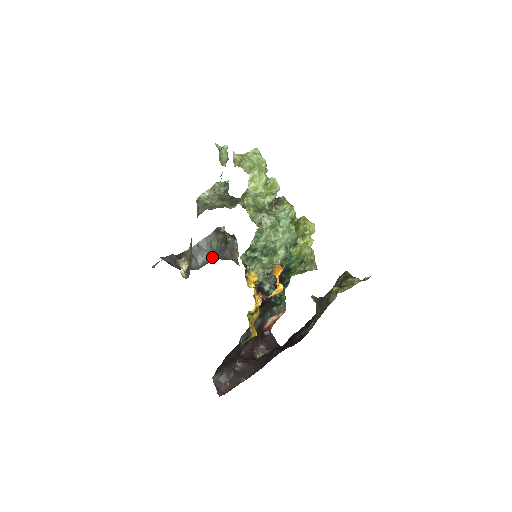
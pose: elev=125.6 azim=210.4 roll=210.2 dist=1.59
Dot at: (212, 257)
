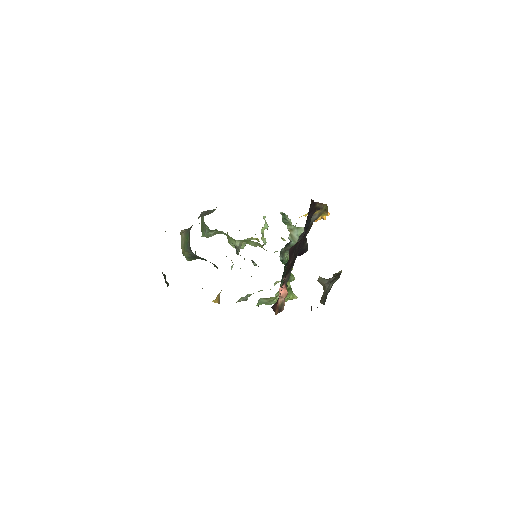
Dot at: occluded
